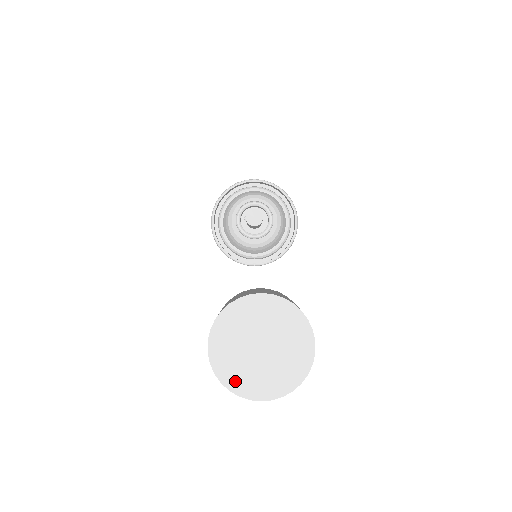
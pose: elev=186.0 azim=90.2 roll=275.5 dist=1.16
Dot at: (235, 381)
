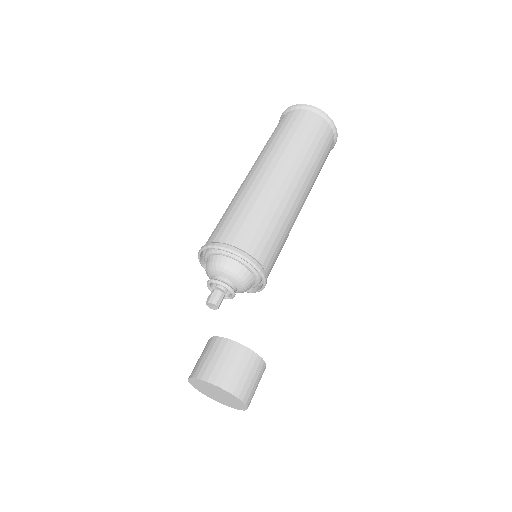
Dot at: (210, 397)
